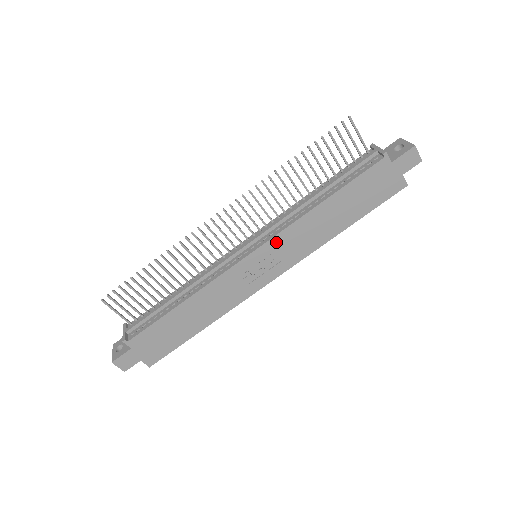
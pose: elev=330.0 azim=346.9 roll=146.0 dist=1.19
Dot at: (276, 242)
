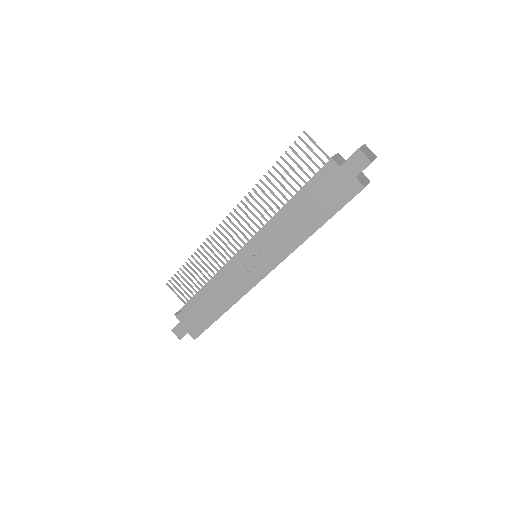
Dot at: (259, 242)
